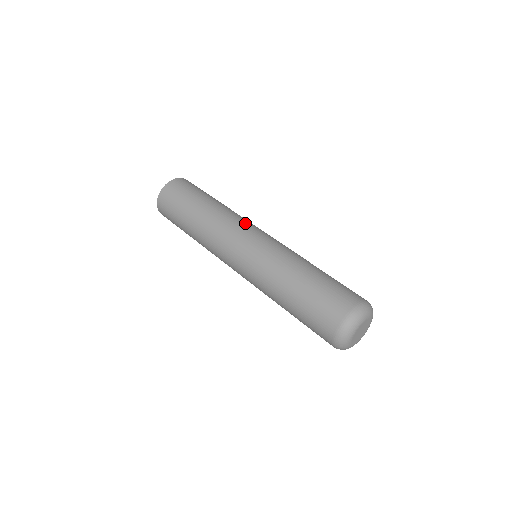
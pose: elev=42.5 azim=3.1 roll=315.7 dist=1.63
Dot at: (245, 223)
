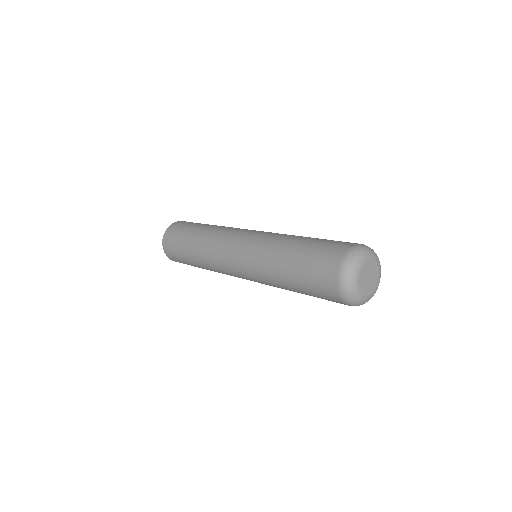
Dot at: (237, 229)
